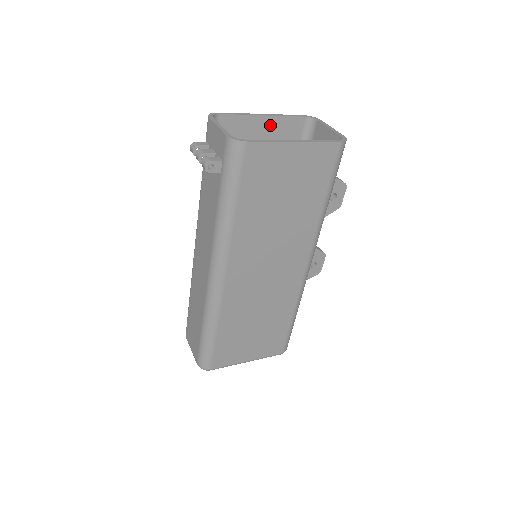
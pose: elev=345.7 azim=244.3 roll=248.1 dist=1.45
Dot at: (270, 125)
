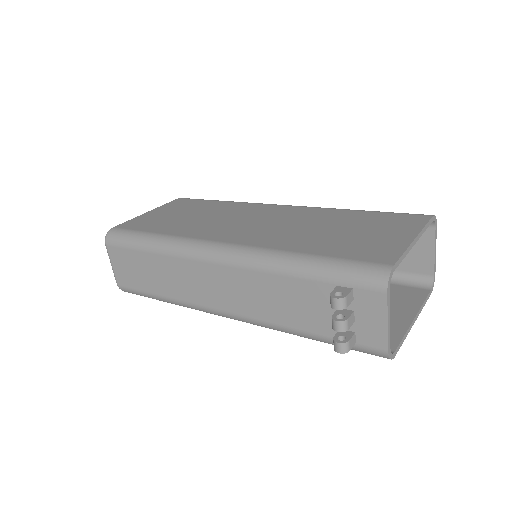
Dot at: occluded
